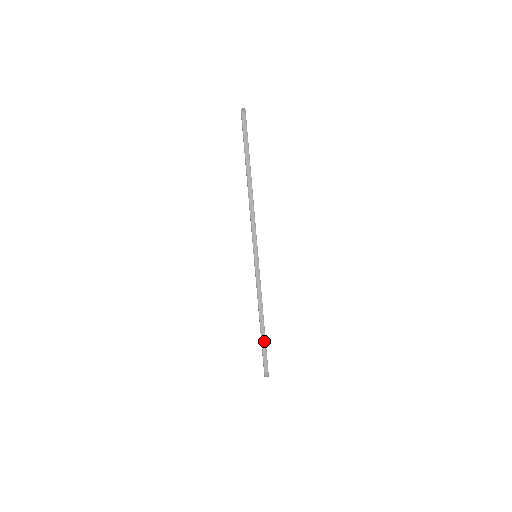
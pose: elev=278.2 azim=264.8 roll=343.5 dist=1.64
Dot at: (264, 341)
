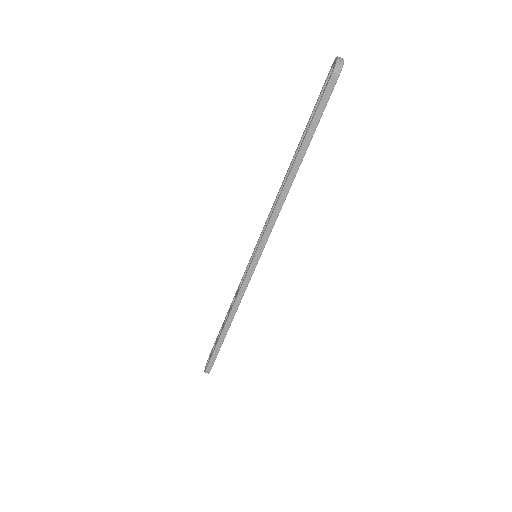
Dot at: (220, 345)
